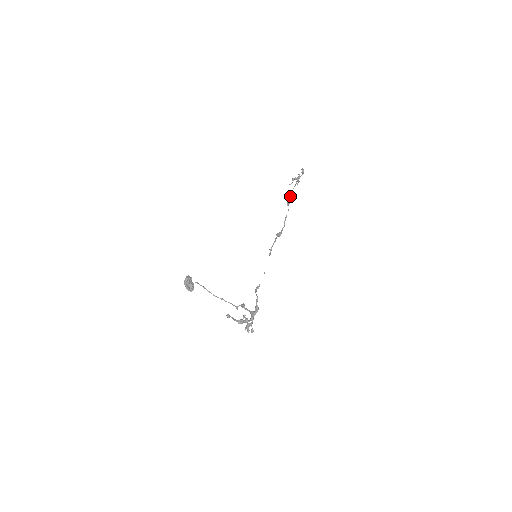
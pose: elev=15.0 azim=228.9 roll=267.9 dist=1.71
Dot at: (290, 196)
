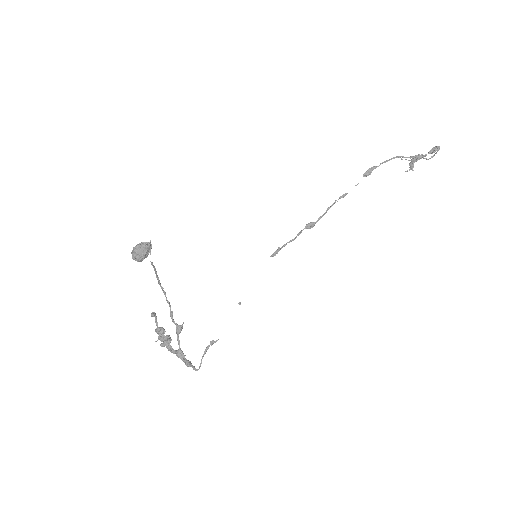
Dot at: occluded
